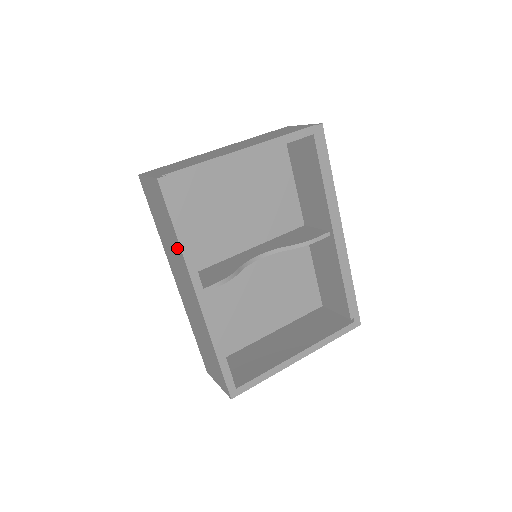
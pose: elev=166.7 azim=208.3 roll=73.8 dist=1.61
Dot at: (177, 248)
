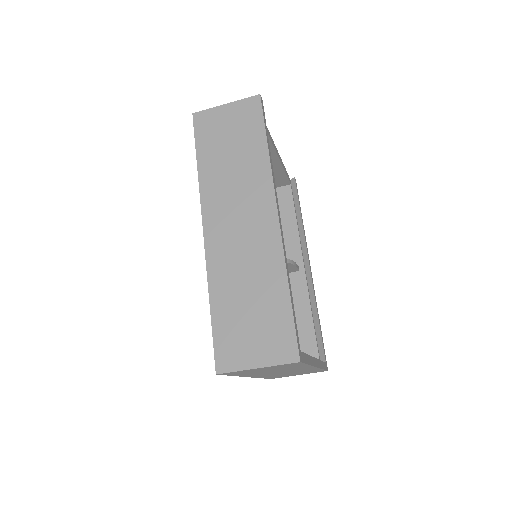
Dot at: (258, 162)
